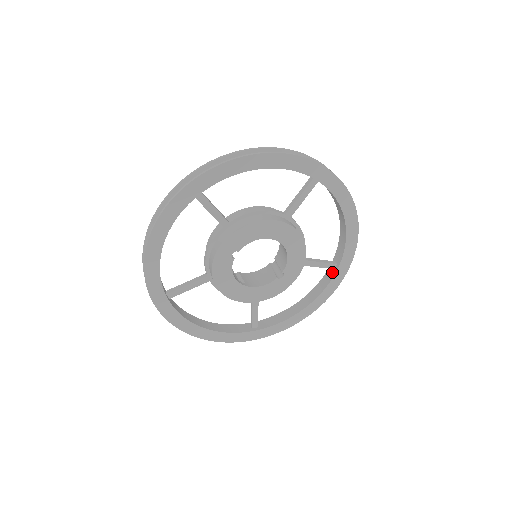
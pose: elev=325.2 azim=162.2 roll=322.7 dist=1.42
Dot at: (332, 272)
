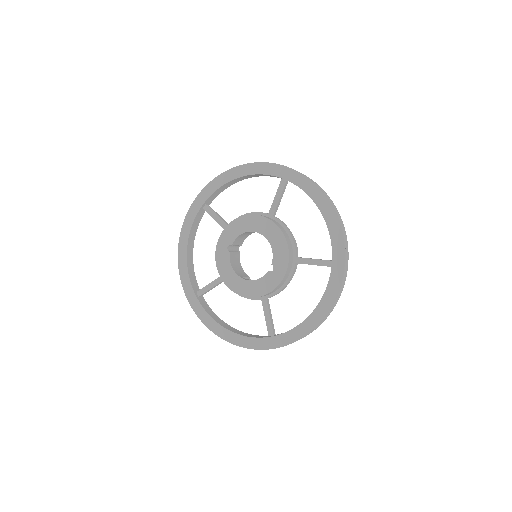
Dot at: (332, 271)
